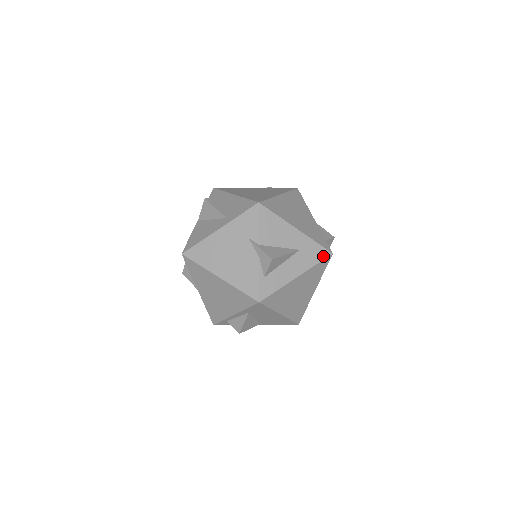
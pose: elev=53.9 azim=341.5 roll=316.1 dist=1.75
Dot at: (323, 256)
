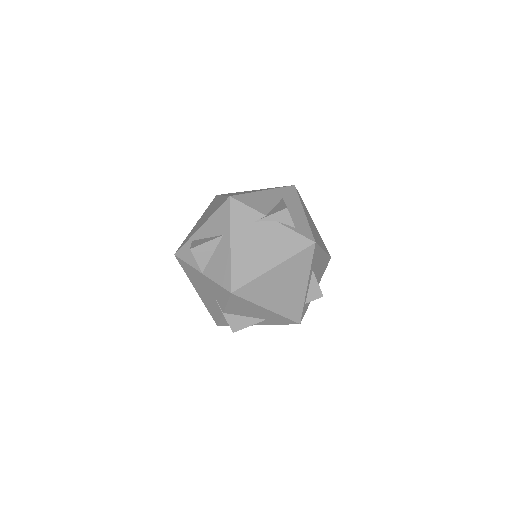
Dot at: (294, 191)
